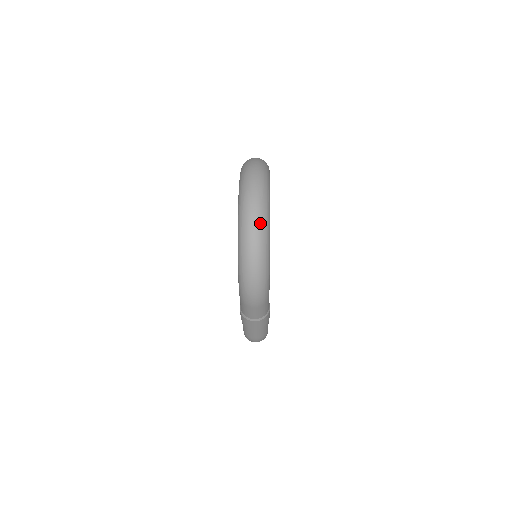
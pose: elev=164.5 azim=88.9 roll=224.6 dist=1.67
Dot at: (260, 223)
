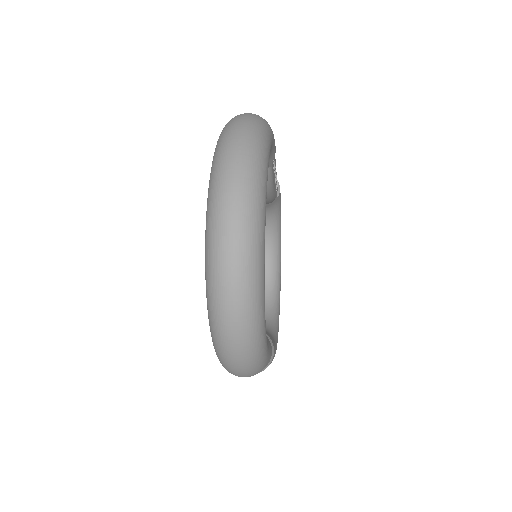
Dot at: (243, 282)
